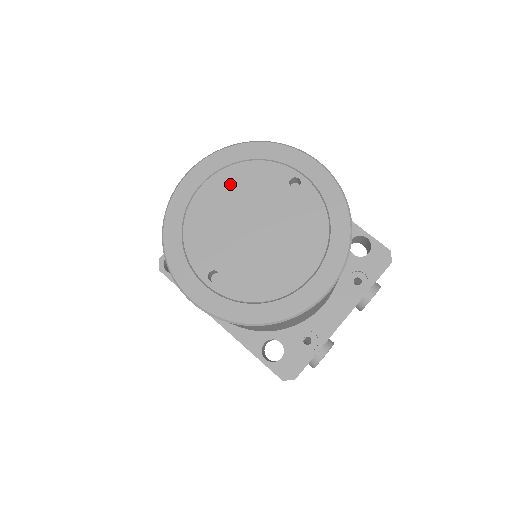
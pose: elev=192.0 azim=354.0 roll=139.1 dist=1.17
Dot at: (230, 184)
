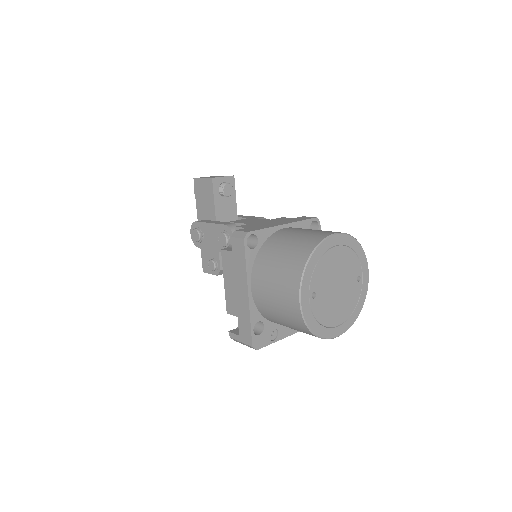
Dot at: (344, 256)
